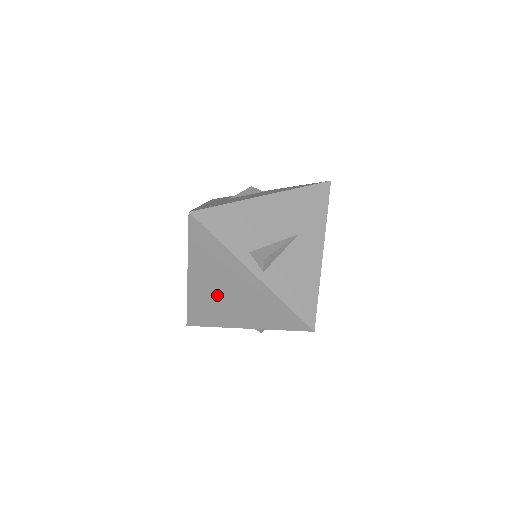
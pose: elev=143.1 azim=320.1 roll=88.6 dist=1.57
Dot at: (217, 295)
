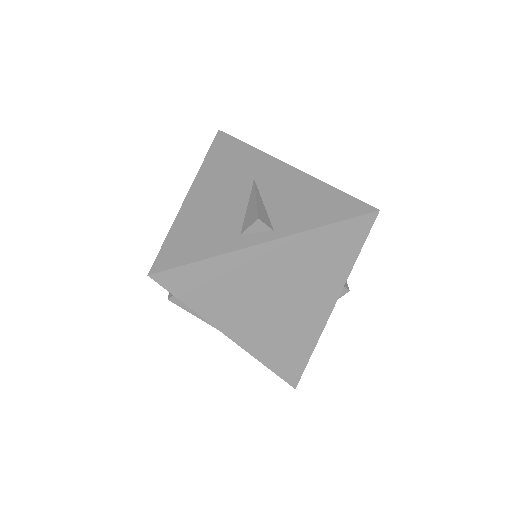
Dot at: (274, 315)
